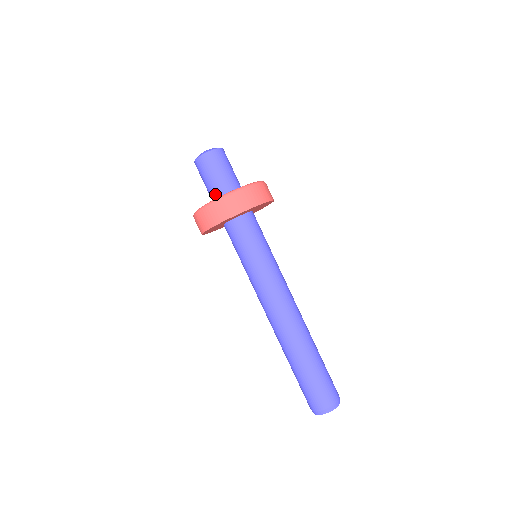
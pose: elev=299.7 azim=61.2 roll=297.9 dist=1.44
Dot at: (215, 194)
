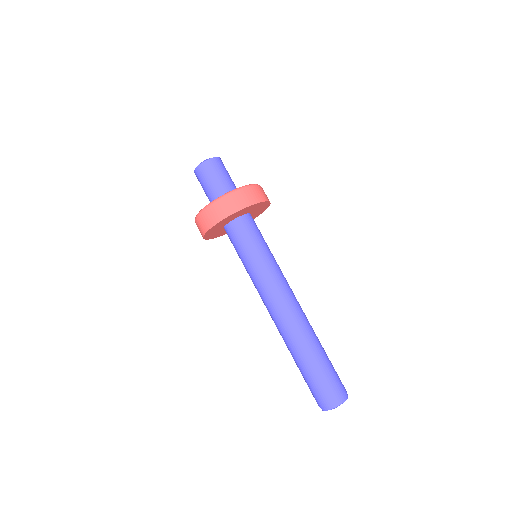
Dot at: occluded
